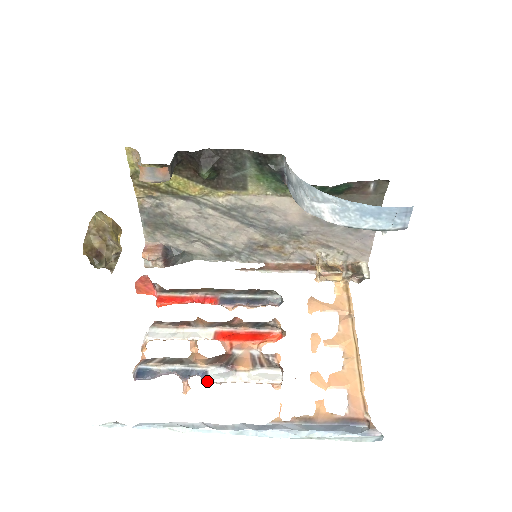
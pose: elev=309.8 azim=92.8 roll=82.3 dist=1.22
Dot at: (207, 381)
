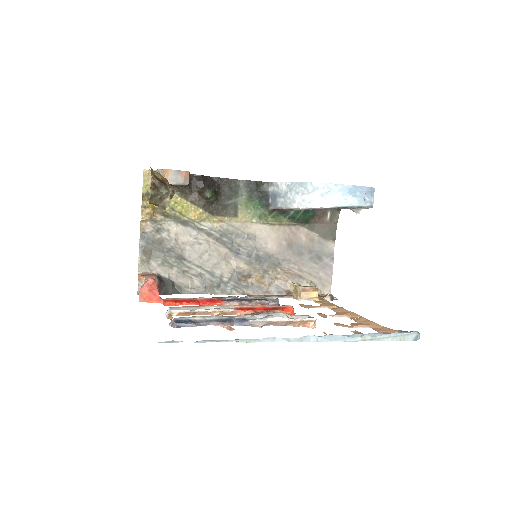
Dot at: (249, 322)
